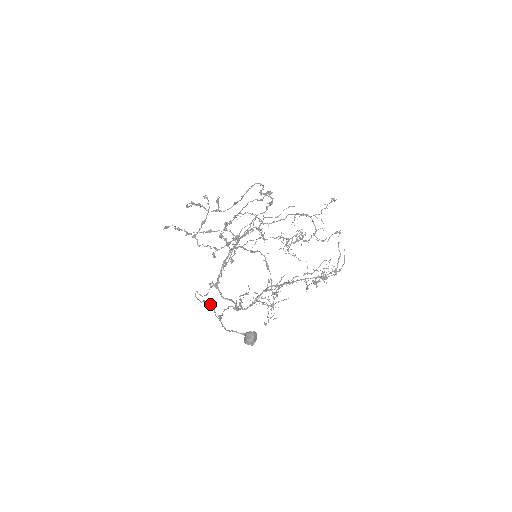
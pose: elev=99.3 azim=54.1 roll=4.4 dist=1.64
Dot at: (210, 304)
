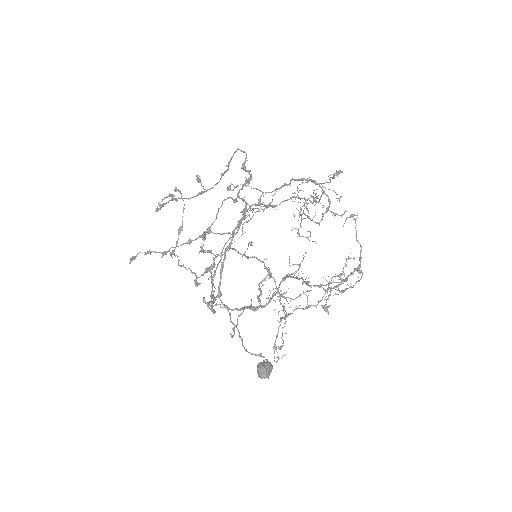
Dot at: (223, 307)
